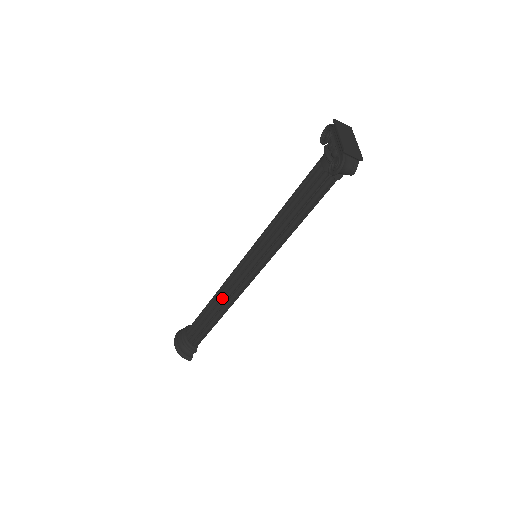
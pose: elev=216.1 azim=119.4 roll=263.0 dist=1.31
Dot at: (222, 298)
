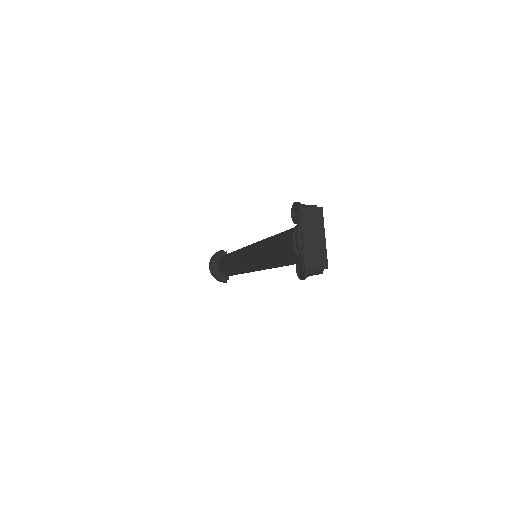
Dot at: (236, 268)
